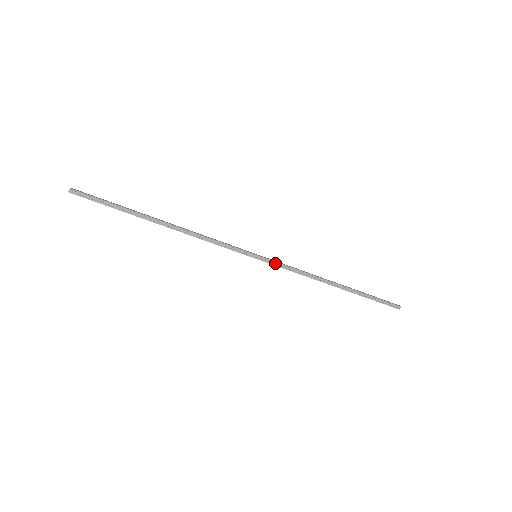
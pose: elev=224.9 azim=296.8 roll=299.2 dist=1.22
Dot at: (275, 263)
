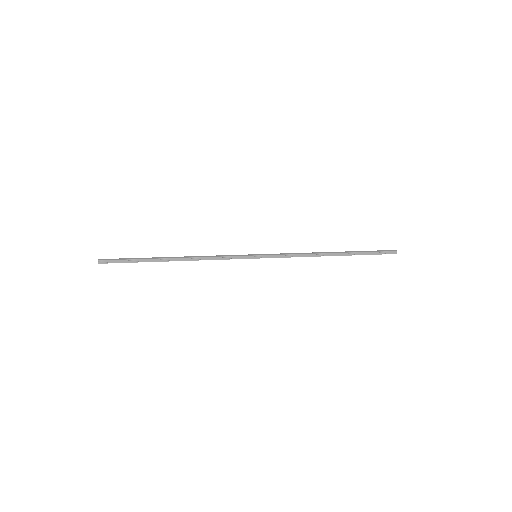
Dot at: (273, 256)
